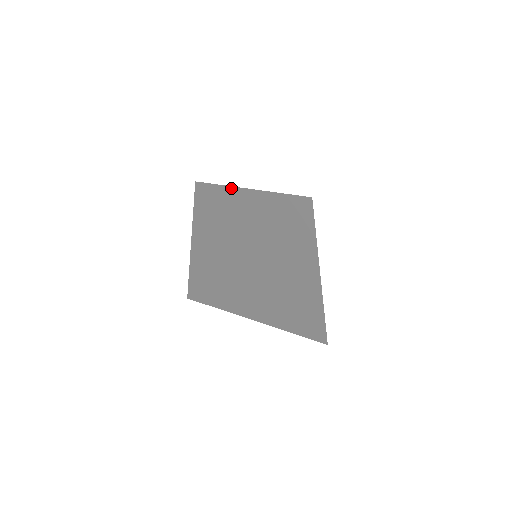
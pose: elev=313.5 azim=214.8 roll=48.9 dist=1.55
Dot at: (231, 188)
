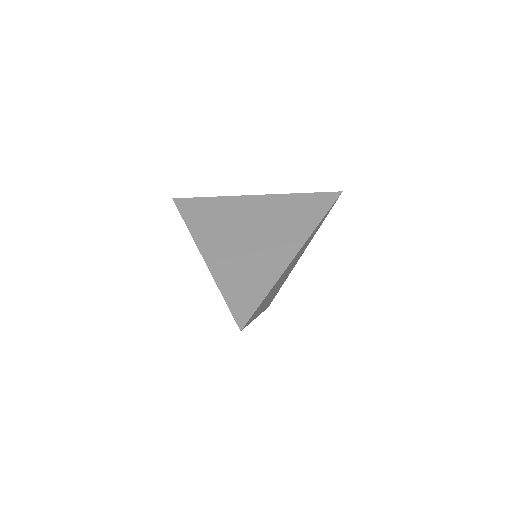
Dot at: occluded
